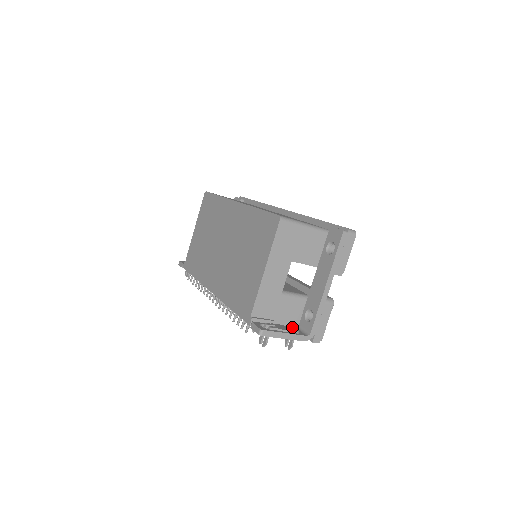
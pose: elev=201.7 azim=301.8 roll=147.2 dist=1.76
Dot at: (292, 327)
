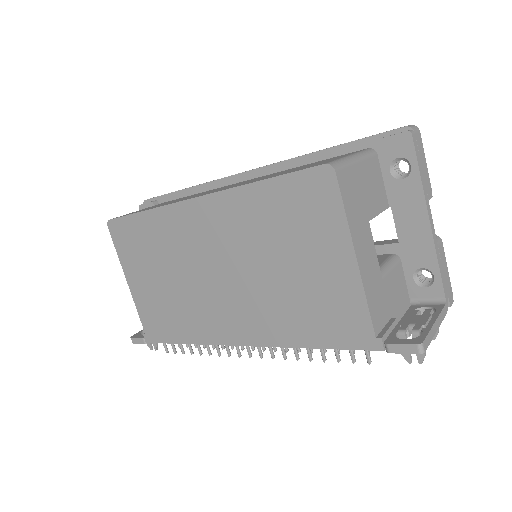
Dot at: (410, 308)
